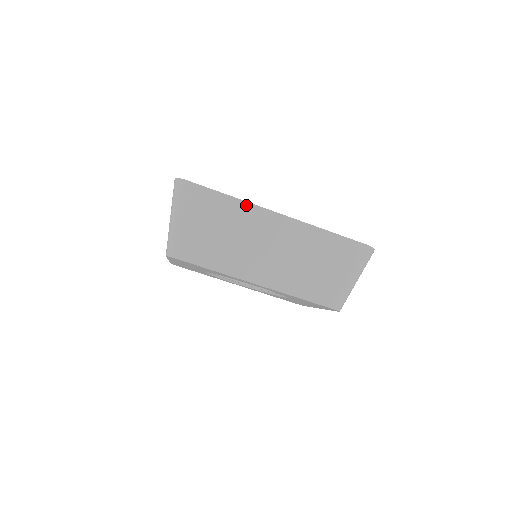
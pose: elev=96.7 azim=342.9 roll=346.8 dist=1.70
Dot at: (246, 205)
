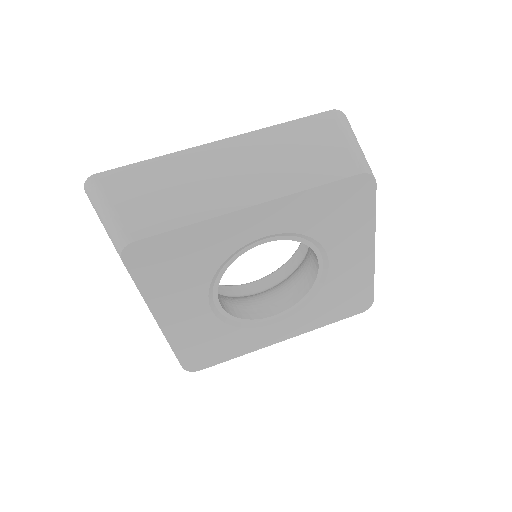
Dot at: (175, 155)
